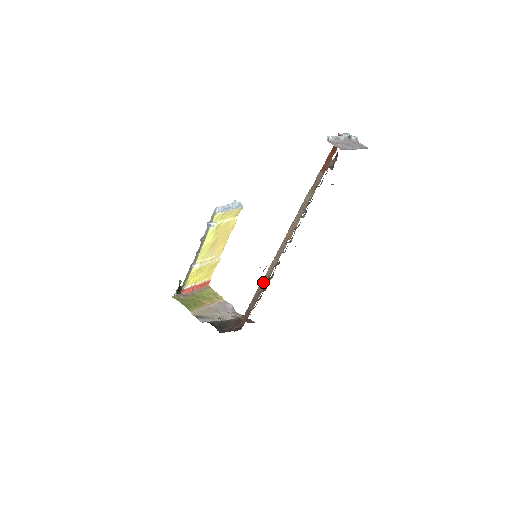
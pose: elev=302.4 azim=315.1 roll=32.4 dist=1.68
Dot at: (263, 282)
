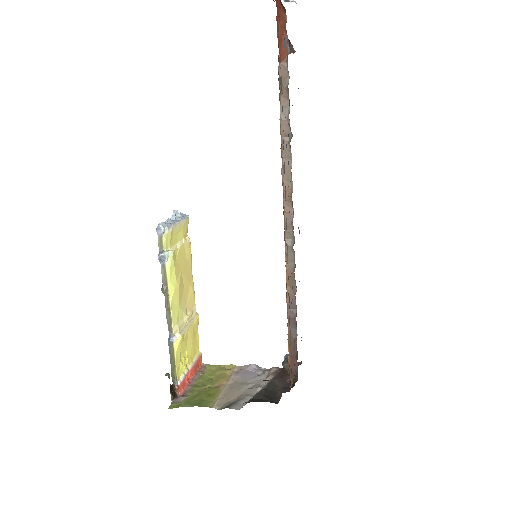
Dot at: (289, 285)
